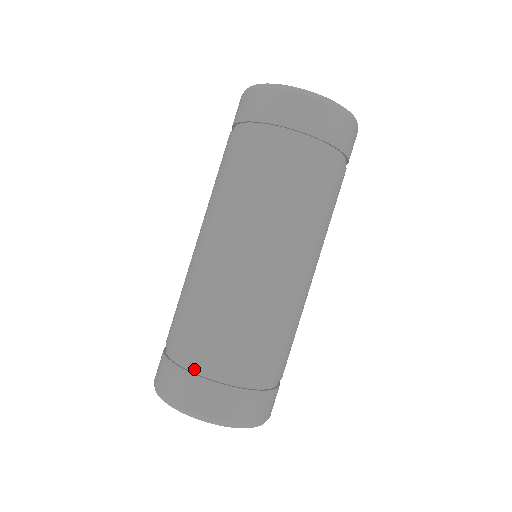
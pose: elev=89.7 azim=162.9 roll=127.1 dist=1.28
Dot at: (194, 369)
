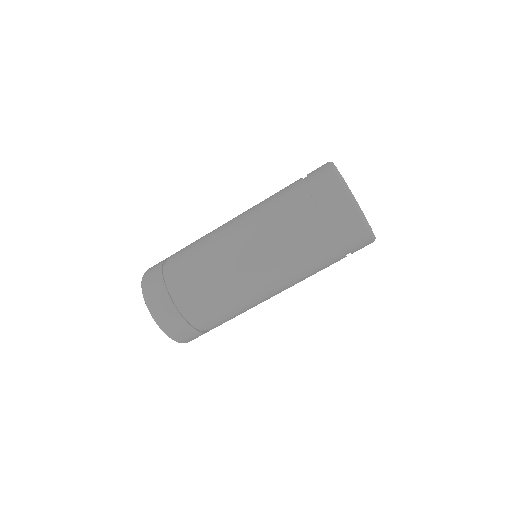
Dot at: (180, 308)
